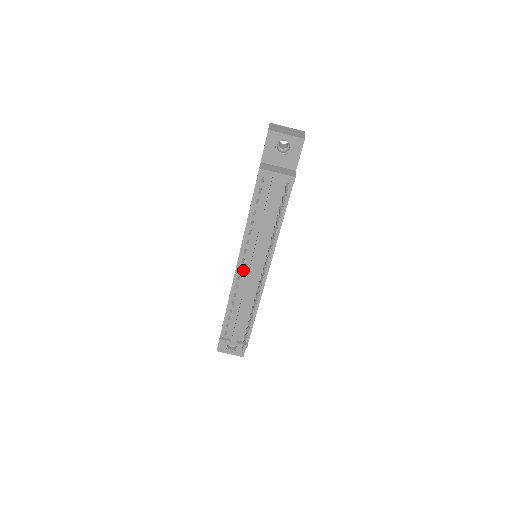
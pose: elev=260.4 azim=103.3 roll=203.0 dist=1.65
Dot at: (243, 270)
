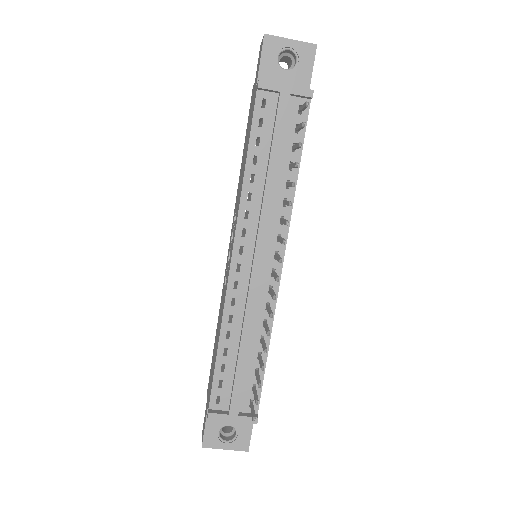
Dot at: (242, 269)
